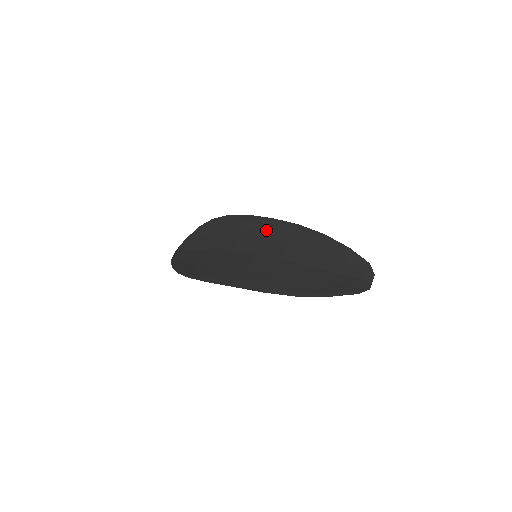
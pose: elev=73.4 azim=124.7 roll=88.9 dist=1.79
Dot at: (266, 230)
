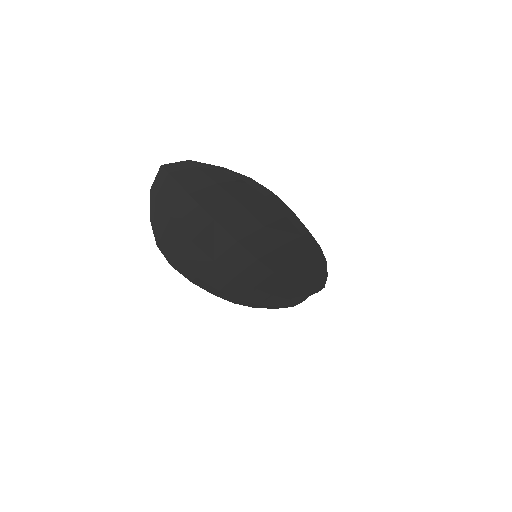
Dot at: (290, 241)
